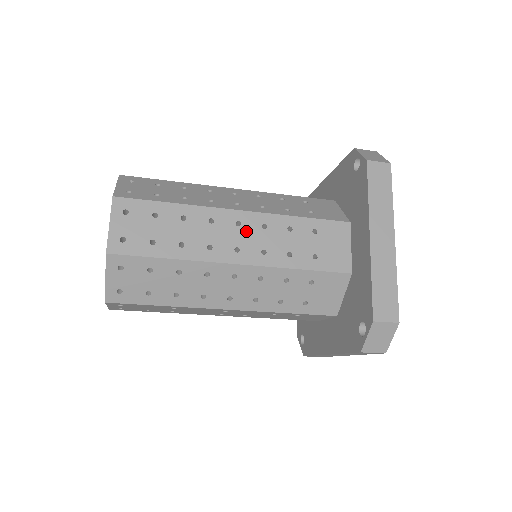
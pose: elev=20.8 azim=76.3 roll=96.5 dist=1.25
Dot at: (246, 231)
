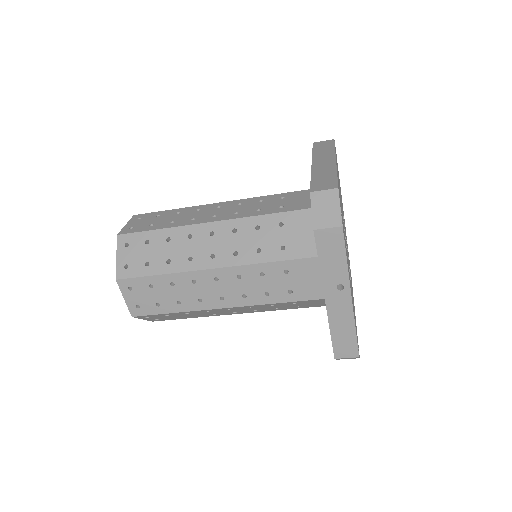
Dot at: (224, 208)
